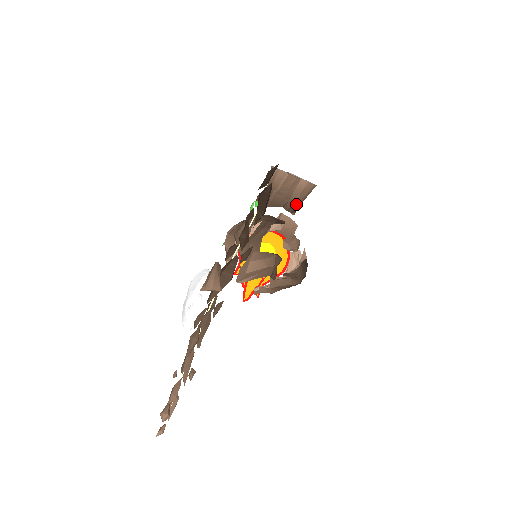
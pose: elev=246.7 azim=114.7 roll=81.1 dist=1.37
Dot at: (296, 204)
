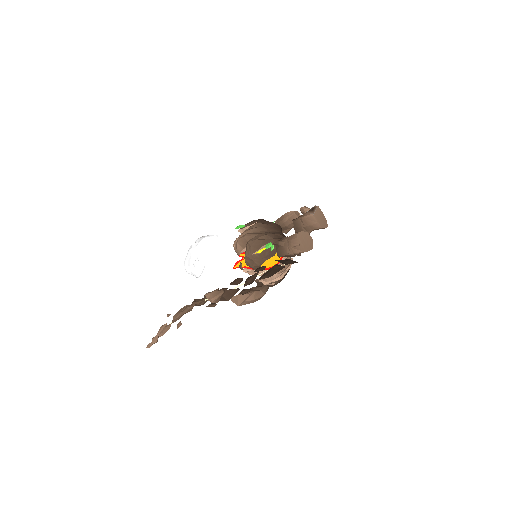
Dot at: occluded
